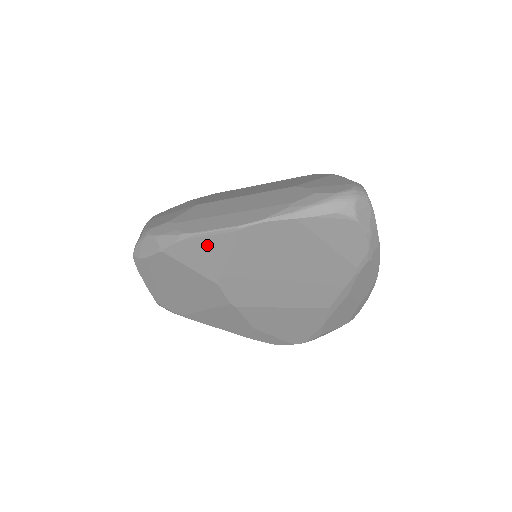
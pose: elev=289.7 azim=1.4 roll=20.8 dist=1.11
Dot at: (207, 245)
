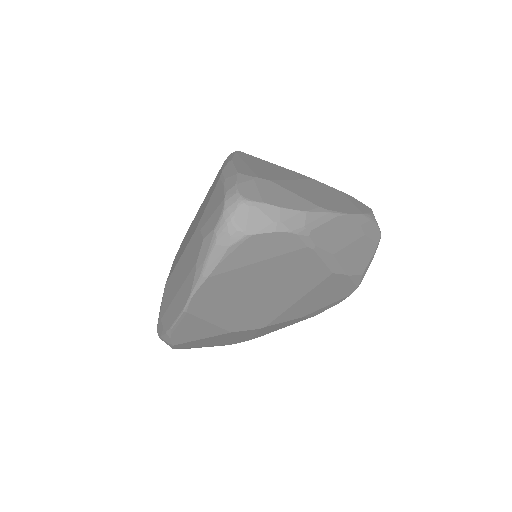
Dot at: (187, 328)
